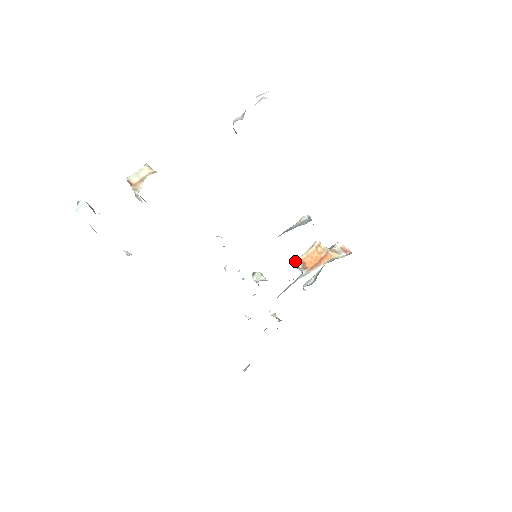
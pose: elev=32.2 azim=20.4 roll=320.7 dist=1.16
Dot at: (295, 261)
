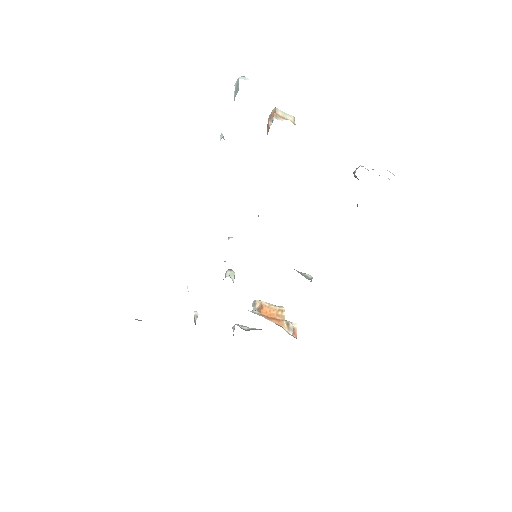
Dot at: occluded
